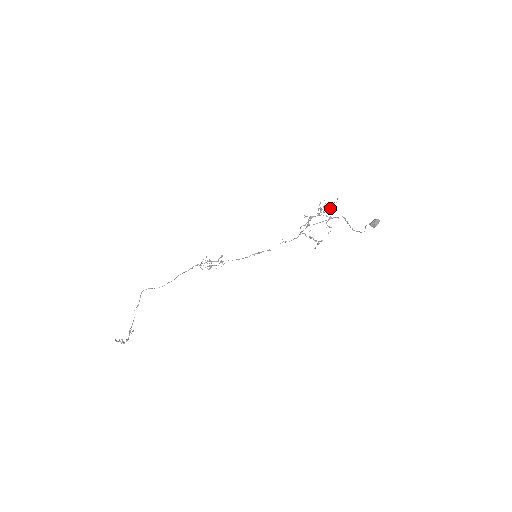
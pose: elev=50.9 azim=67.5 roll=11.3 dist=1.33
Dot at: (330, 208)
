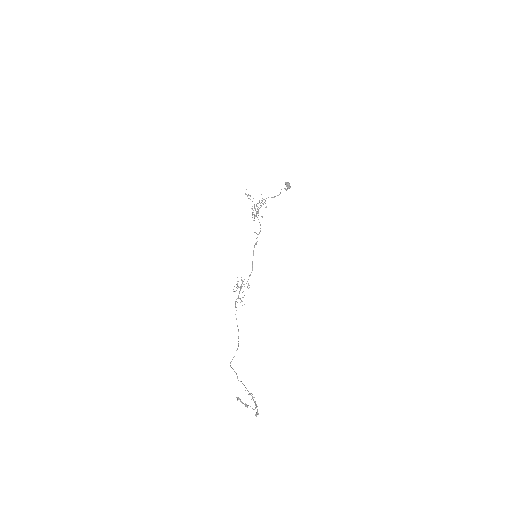
Dot at: occluded
